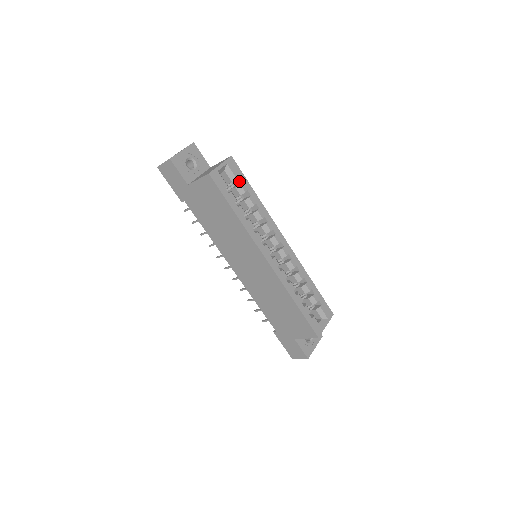
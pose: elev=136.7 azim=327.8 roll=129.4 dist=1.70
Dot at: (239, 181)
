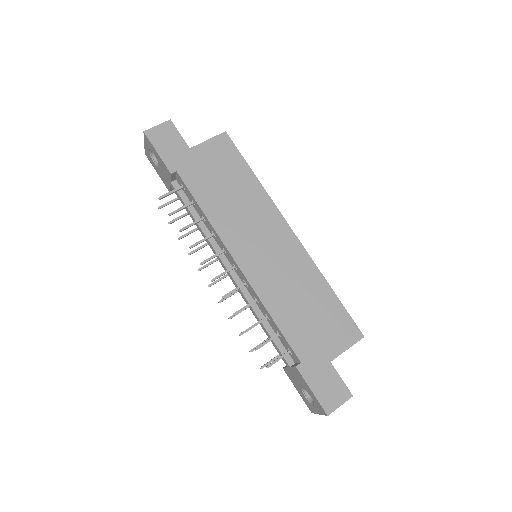
Dot at: occluded
